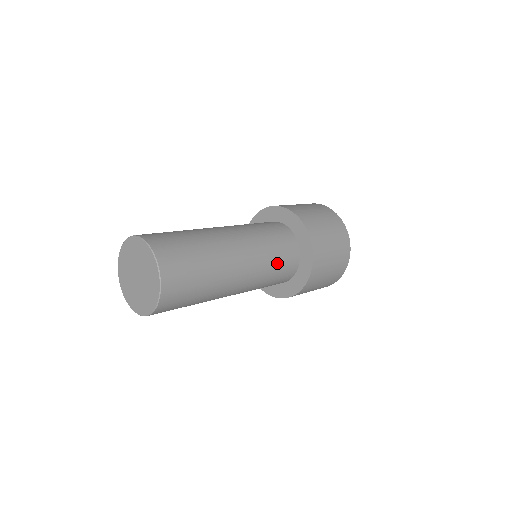
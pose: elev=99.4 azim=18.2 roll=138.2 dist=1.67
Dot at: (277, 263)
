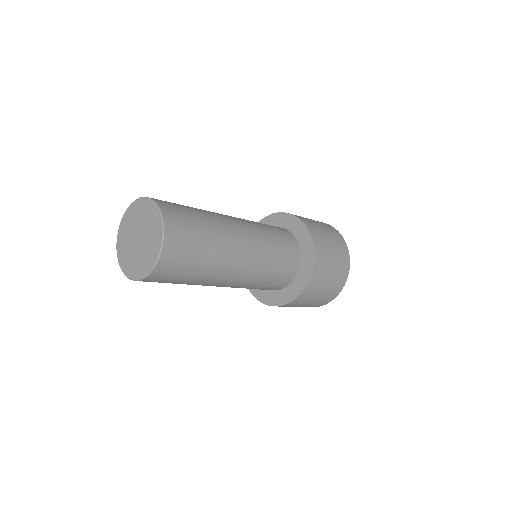
Dot at: (278, 256)
